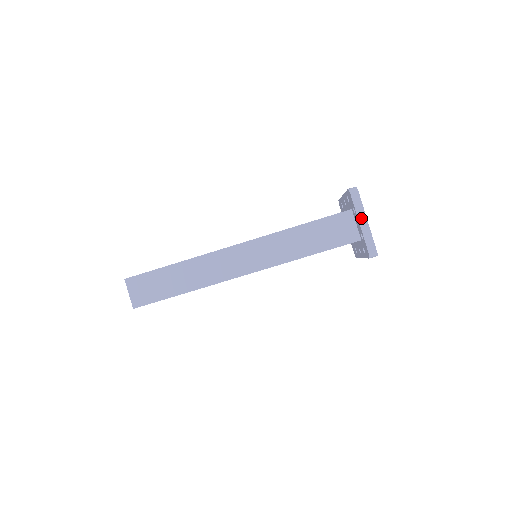
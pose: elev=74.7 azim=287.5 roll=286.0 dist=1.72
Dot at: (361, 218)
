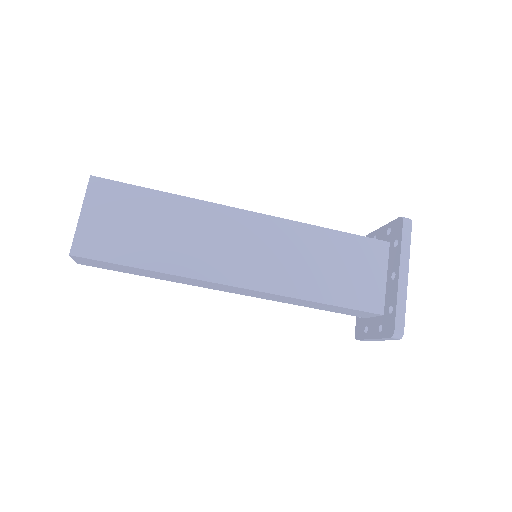
Dot at: occluded
